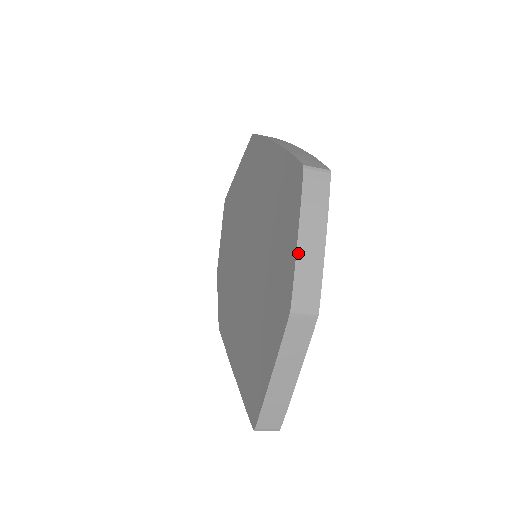
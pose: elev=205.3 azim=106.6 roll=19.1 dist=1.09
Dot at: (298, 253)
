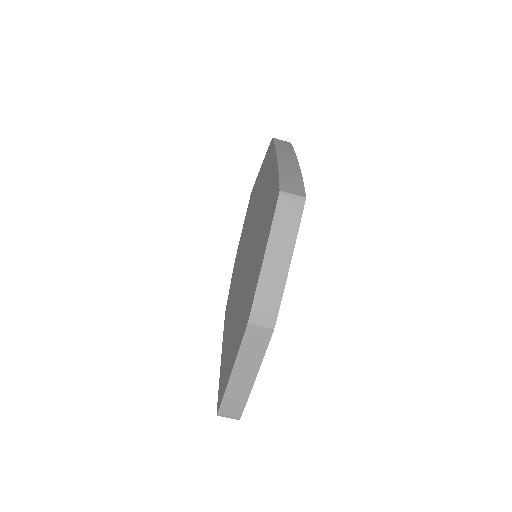
Dot at: (262, 271)
